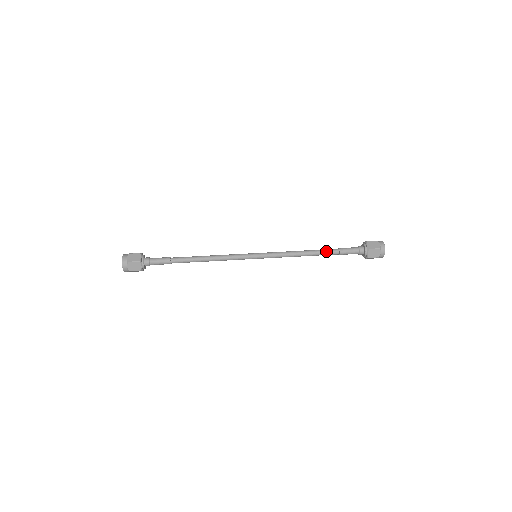
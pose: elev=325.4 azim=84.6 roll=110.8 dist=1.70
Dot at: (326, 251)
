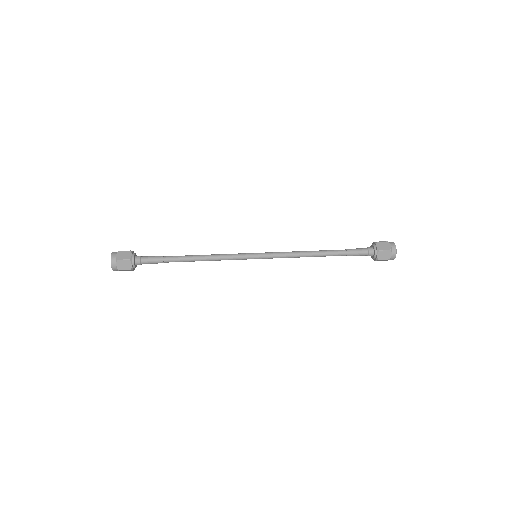
Dot at: (332, 252)
